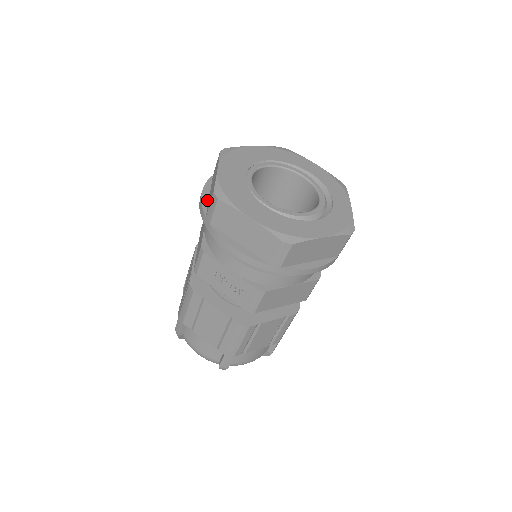
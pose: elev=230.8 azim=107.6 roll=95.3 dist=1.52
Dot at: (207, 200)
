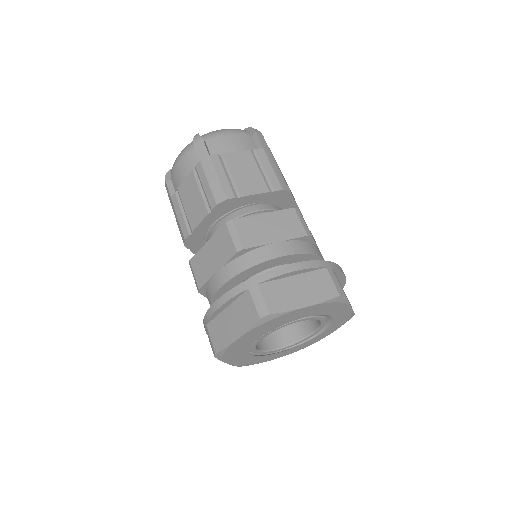
Dot at: (219, 313)
